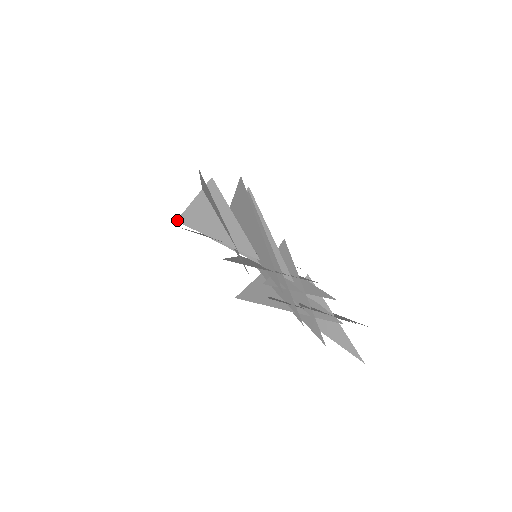
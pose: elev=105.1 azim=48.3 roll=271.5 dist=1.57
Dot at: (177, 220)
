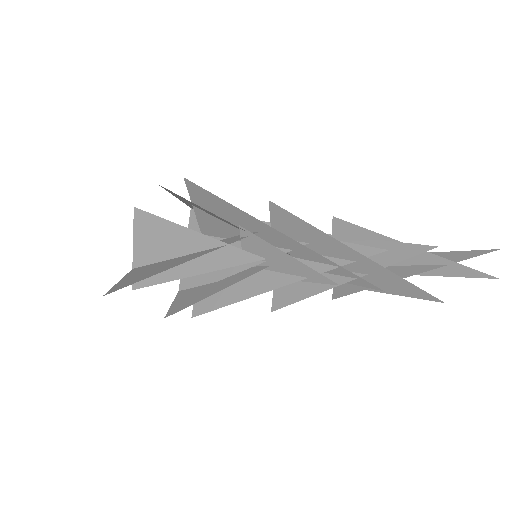
Dot at: (104, 295)
